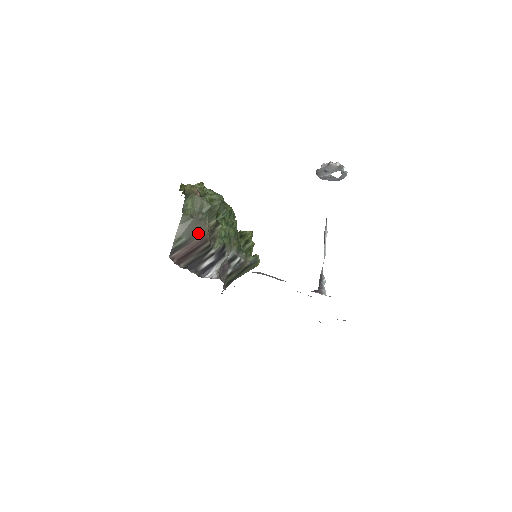
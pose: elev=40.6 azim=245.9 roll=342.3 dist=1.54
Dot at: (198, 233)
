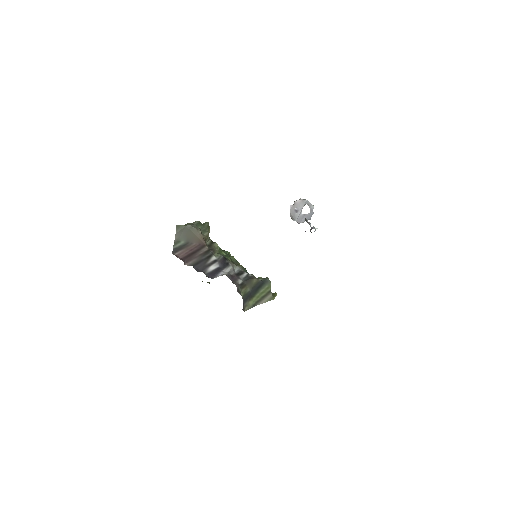
Dot at: (194, 239)
